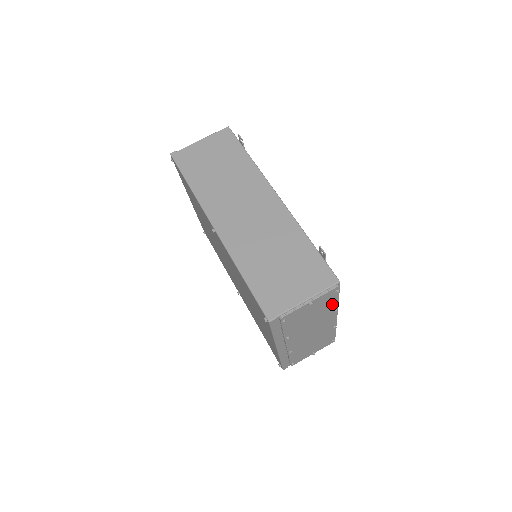
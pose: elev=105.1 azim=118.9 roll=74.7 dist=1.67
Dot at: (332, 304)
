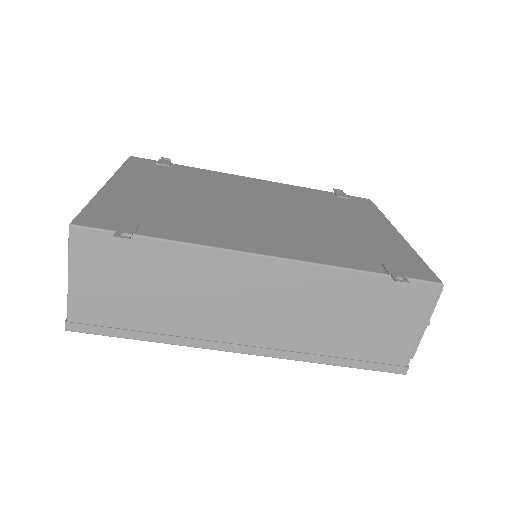
Dot at: occluded
